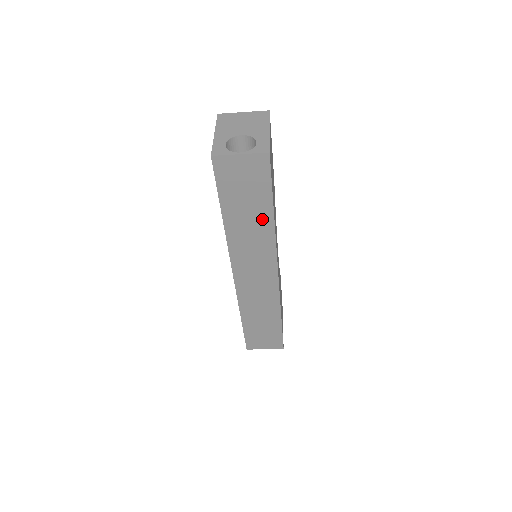
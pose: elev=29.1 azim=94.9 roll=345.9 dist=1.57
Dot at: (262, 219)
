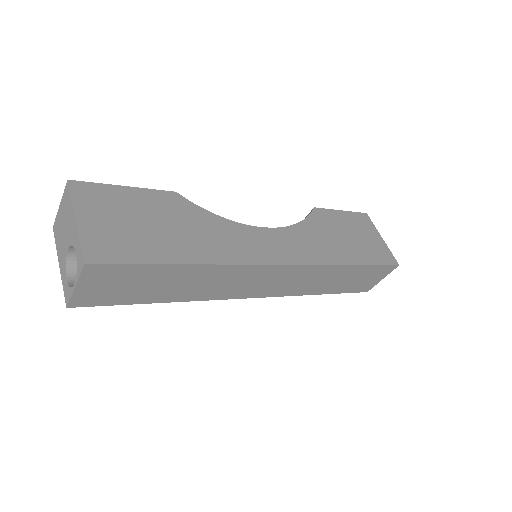
Dot at: (188, 274)
